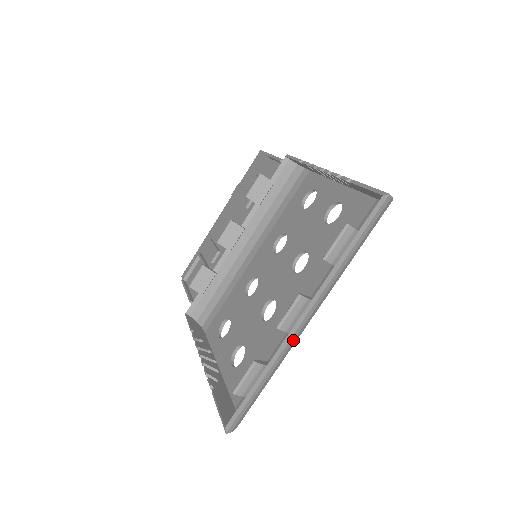
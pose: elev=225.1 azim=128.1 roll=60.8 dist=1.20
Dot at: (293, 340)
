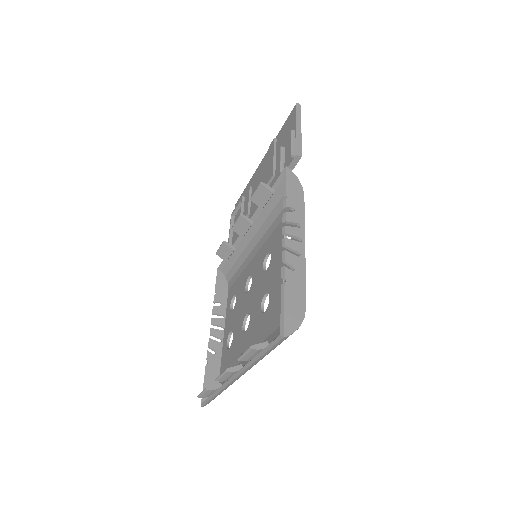
Dot at: occluded
